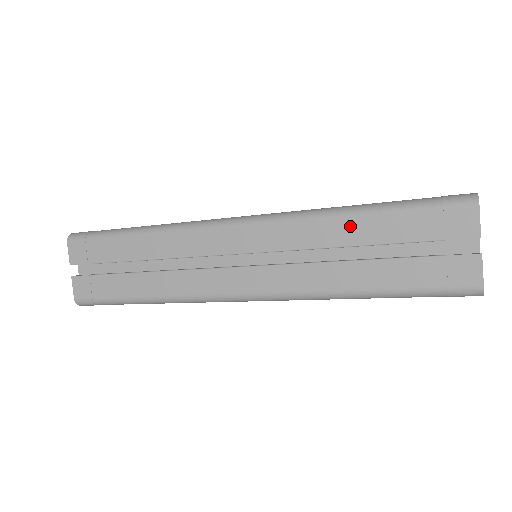
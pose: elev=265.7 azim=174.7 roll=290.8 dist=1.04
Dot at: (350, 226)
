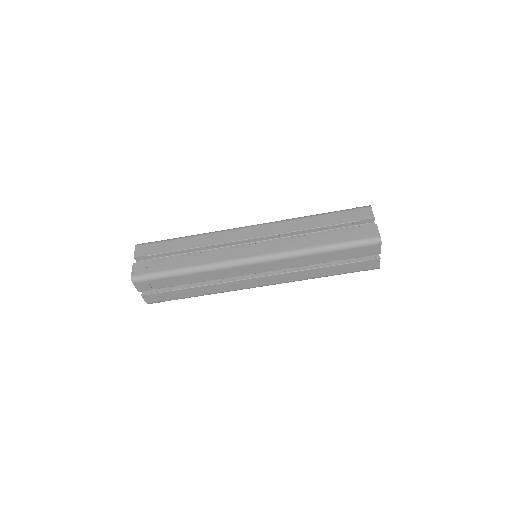
Dot at: (312, 220)
